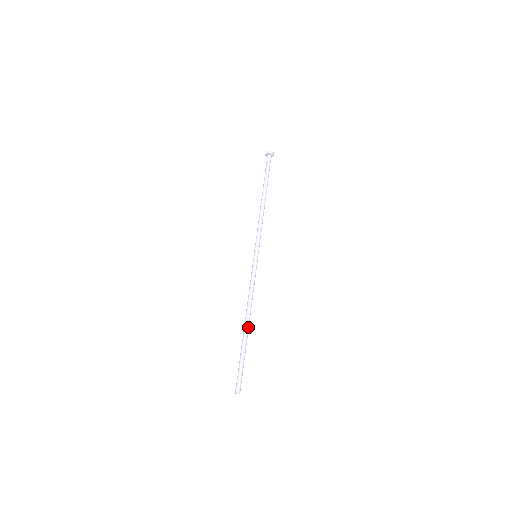
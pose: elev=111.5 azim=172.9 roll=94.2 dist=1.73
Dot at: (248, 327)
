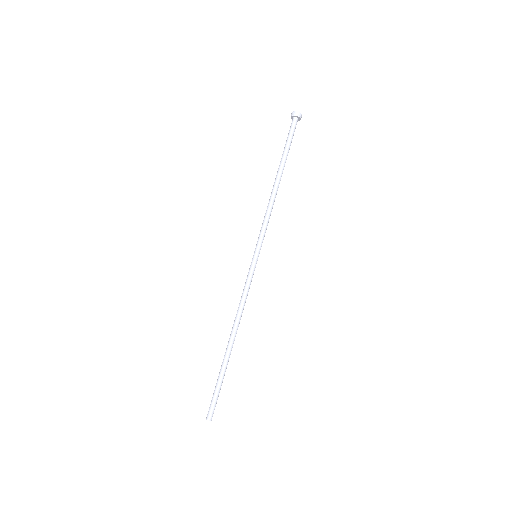
Dot at: (231, 344)
